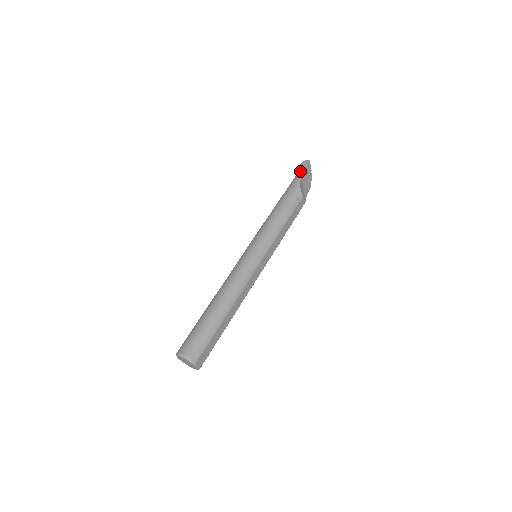
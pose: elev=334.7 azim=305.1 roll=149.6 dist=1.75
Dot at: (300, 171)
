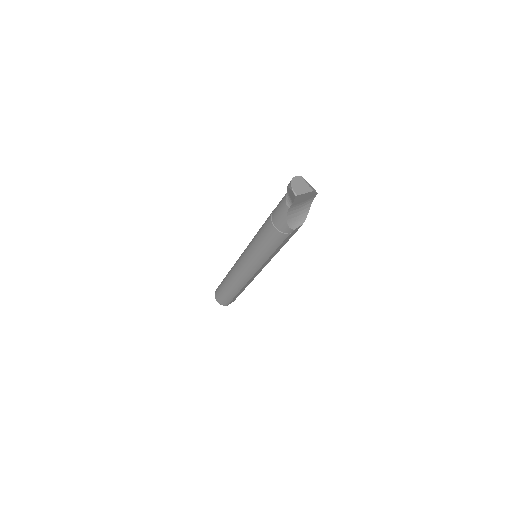
Dot at: (288, 197)
